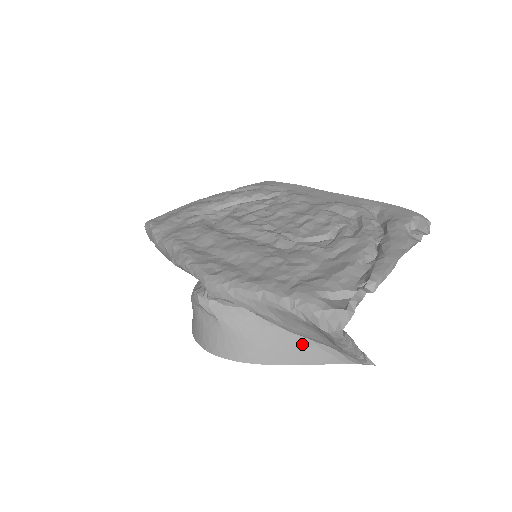
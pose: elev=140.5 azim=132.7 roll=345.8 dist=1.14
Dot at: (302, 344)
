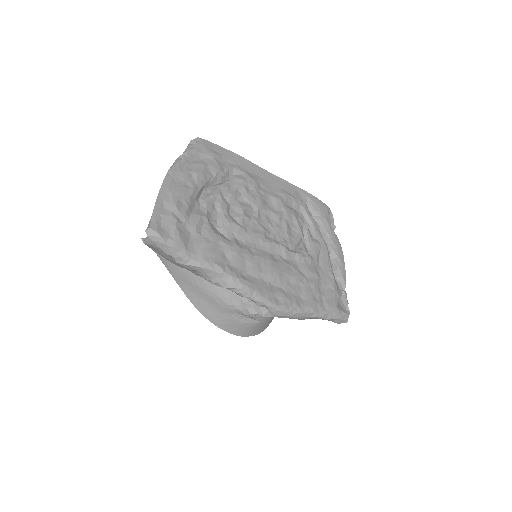
Dot at: occluded
